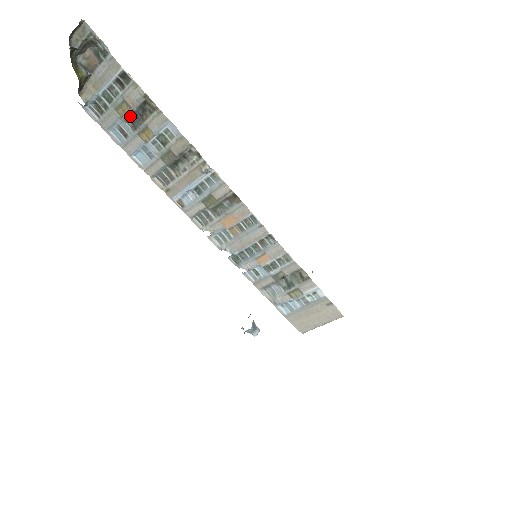
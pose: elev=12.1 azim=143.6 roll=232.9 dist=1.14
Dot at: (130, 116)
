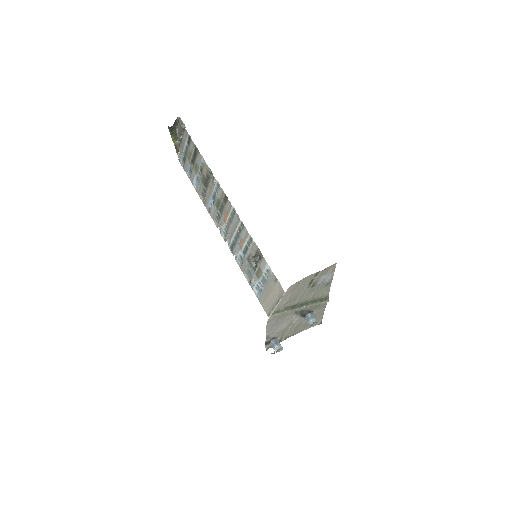
Dot at: (192, 160)
